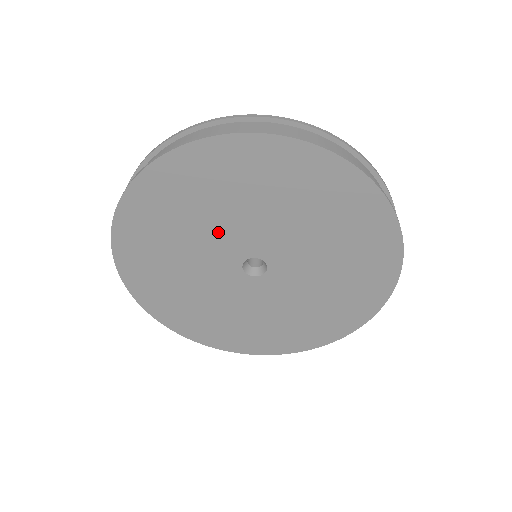
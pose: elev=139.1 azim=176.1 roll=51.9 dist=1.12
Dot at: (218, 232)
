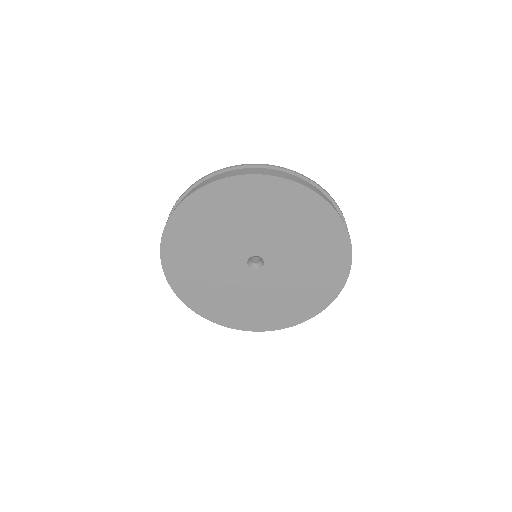
Dot at: (225, 244)
